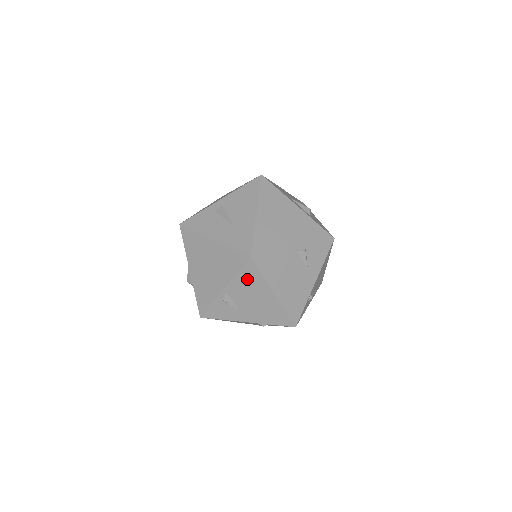
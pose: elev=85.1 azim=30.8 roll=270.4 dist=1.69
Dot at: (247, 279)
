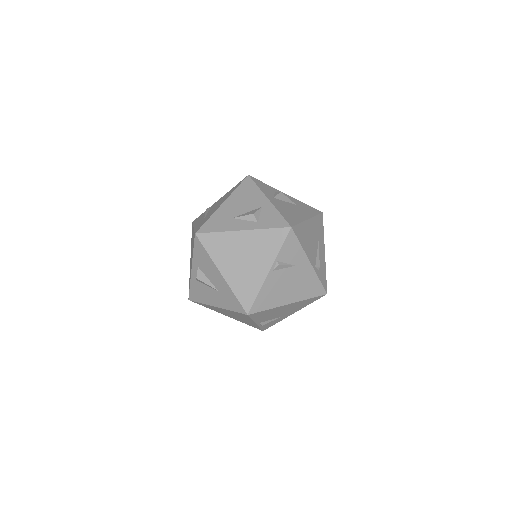
Dot at: (262, 315)
